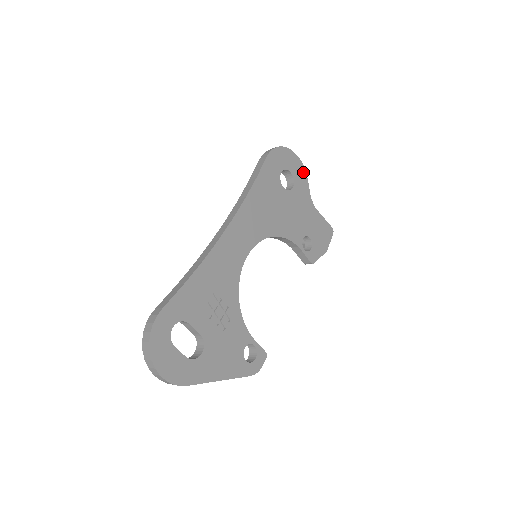
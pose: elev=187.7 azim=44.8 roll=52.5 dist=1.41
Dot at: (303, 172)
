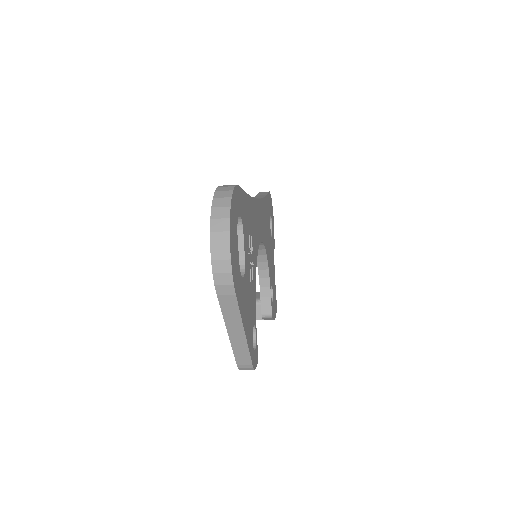
Dot at: occluded
